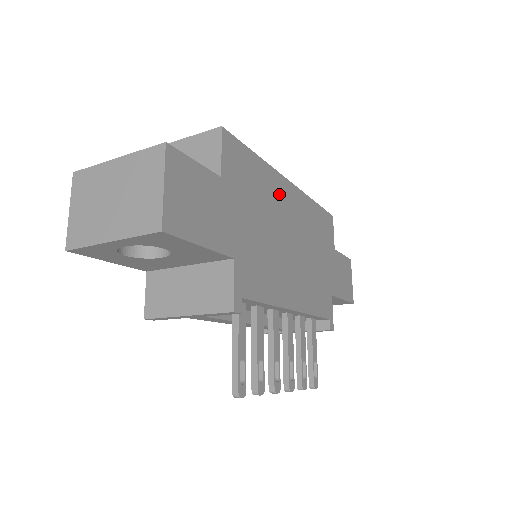
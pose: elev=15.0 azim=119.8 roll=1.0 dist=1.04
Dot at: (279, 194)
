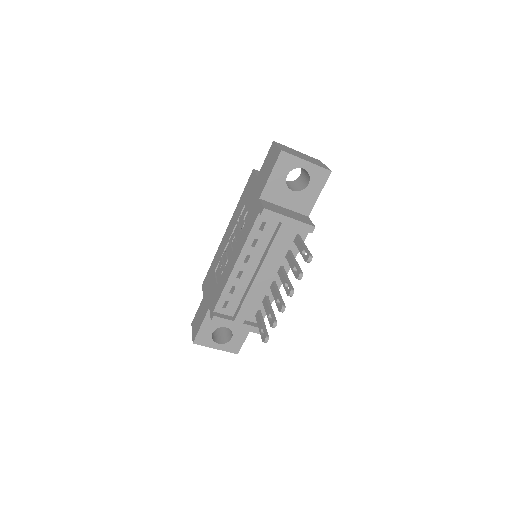
Dot at: occluded
